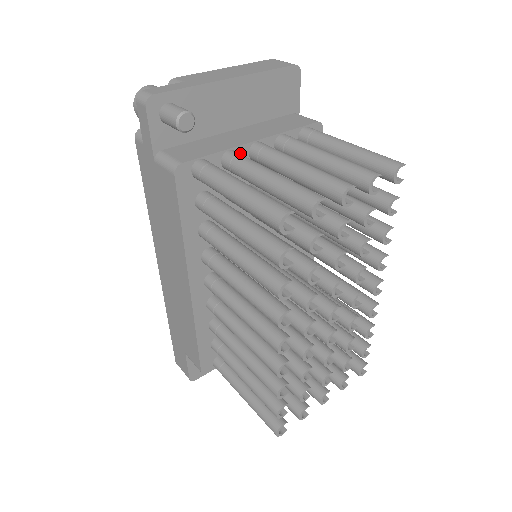
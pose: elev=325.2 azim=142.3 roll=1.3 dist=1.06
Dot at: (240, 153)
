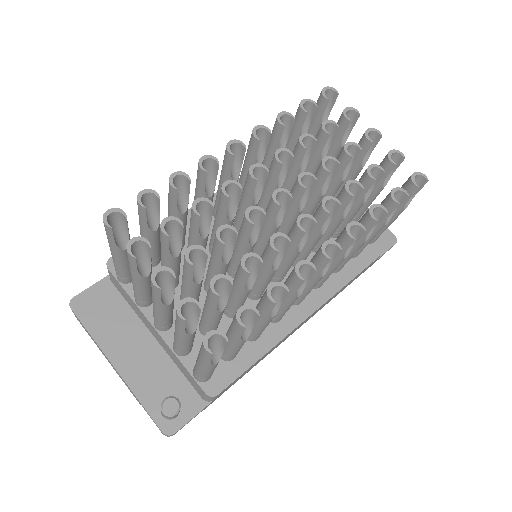
Dot at: occluded
